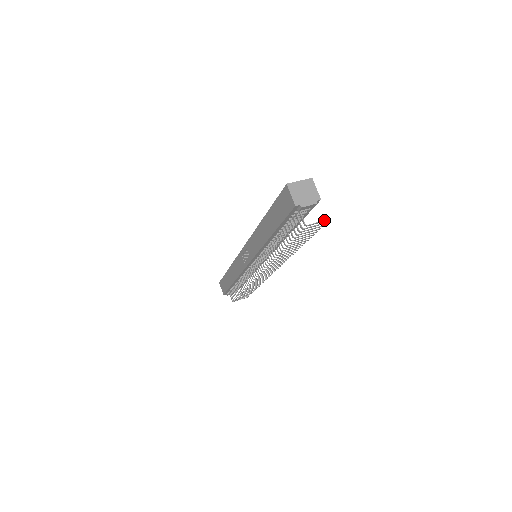
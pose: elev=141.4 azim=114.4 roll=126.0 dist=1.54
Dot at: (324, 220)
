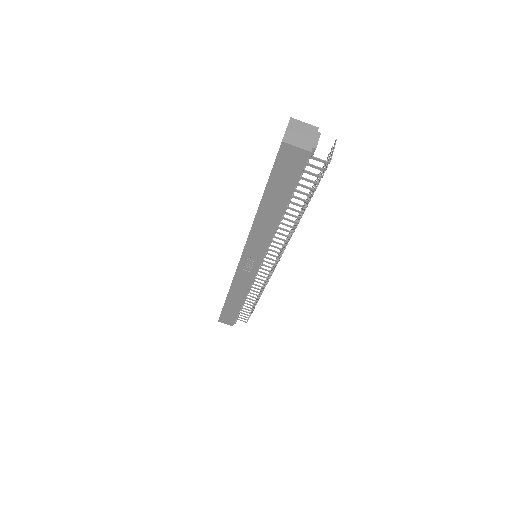
Dot at: (334, 144)
